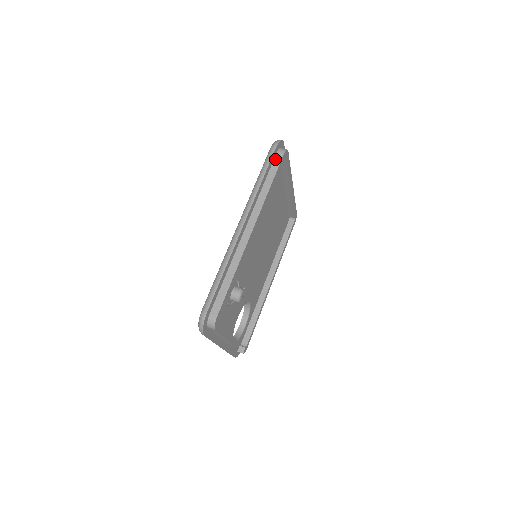
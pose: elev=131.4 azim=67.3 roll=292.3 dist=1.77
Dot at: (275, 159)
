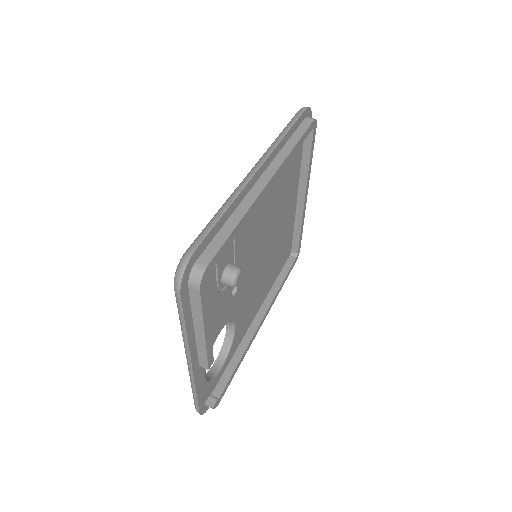
Dot at: (303, 123)
